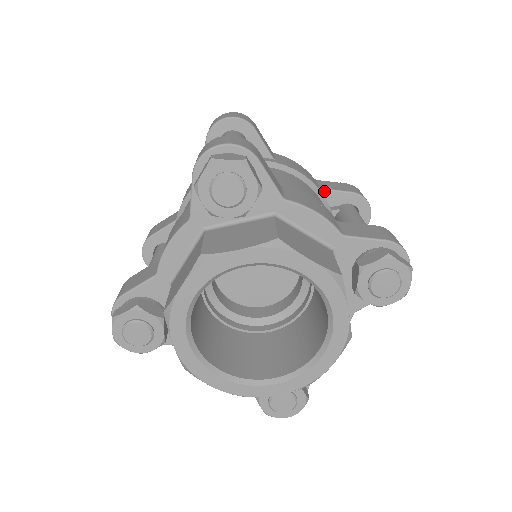
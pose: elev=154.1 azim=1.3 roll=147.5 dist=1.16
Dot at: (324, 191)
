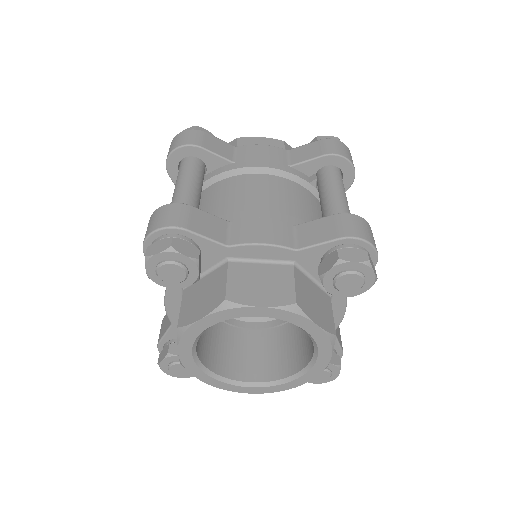
Dot at: (295, 167)
